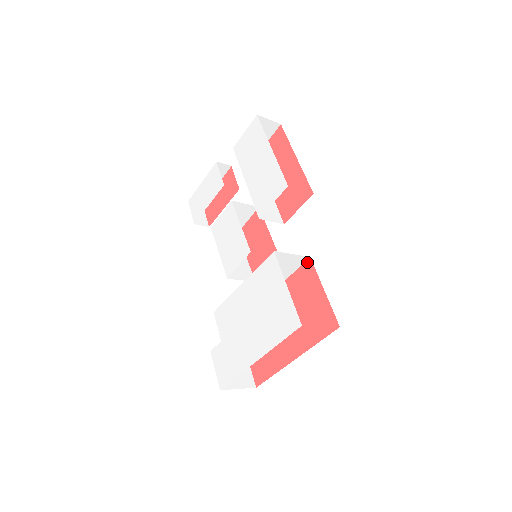
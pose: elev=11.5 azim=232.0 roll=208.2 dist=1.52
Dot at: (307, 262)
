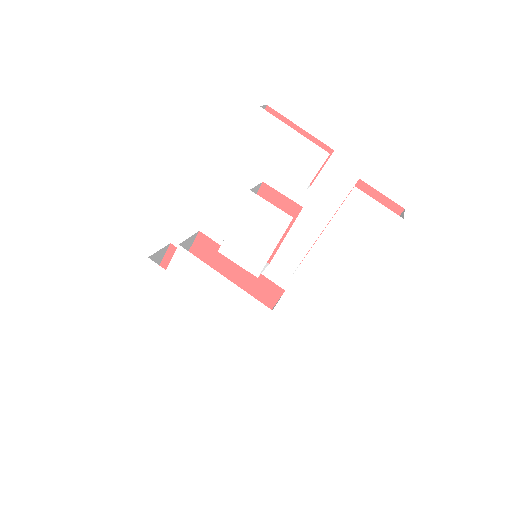
Dot at: (280, 289)
